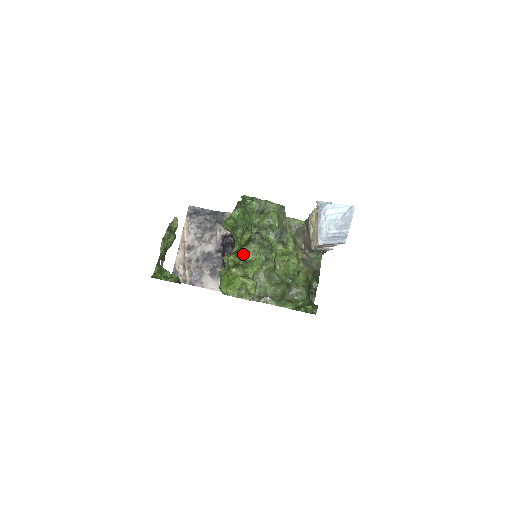
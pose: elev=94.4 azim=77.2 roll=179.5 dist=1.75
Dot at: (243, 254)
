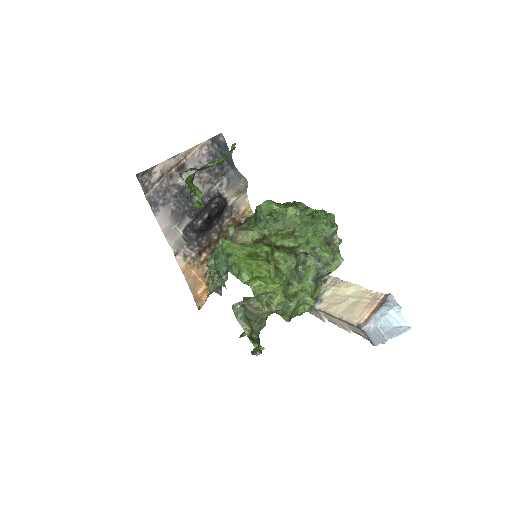
Dot at: (281, 258)
